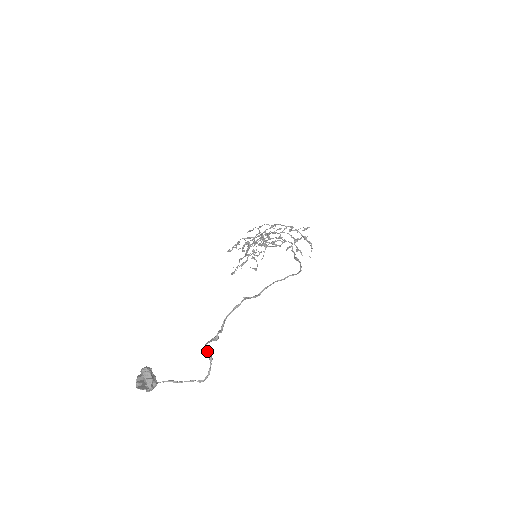
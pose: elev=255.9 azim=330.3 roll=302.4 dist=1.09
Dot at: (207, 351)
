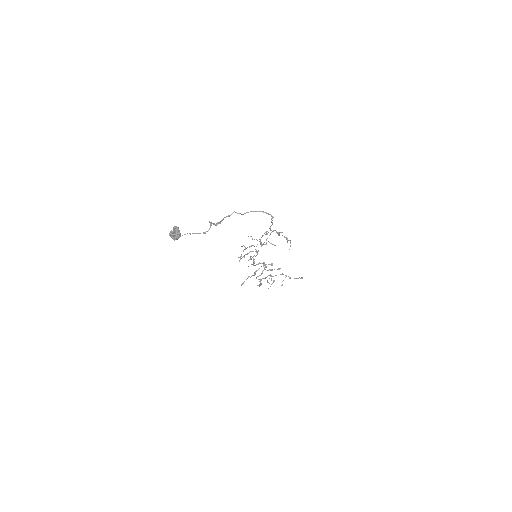
Dot at: (210, 223)
